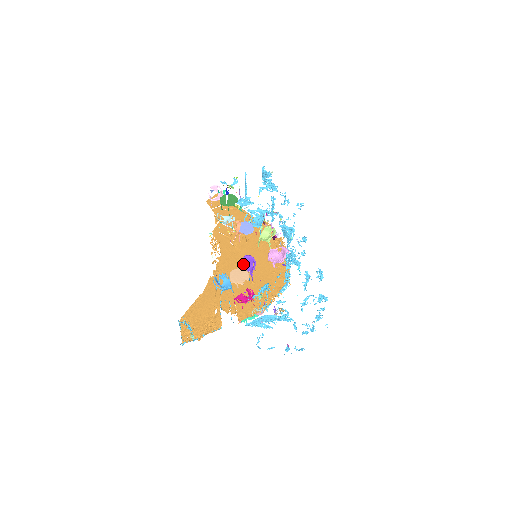
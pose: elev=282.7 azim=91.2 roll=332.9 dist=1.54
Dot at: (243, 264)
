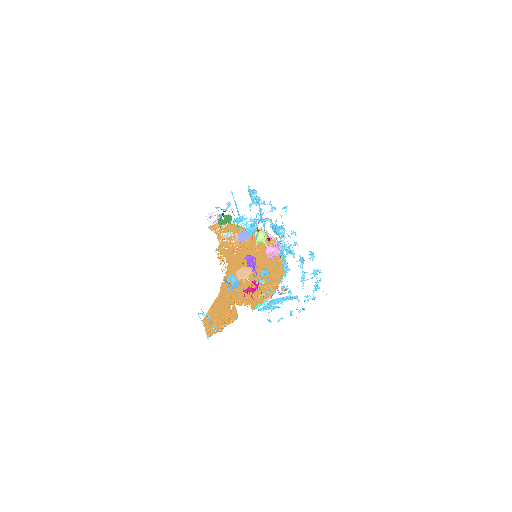
Dot at: occluded
